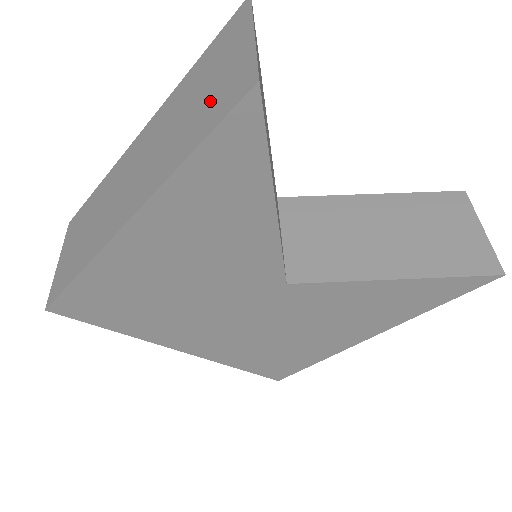
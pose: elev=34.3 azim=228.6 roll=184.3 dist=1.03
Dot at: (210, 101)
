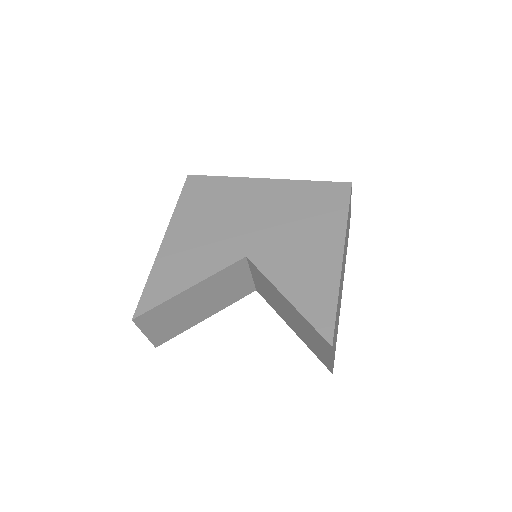
Dot at: occluded
